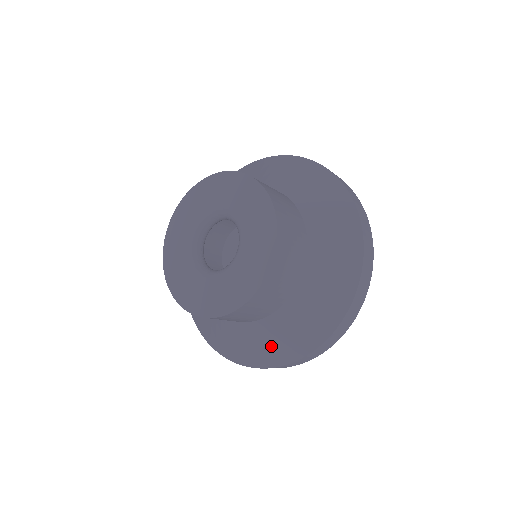
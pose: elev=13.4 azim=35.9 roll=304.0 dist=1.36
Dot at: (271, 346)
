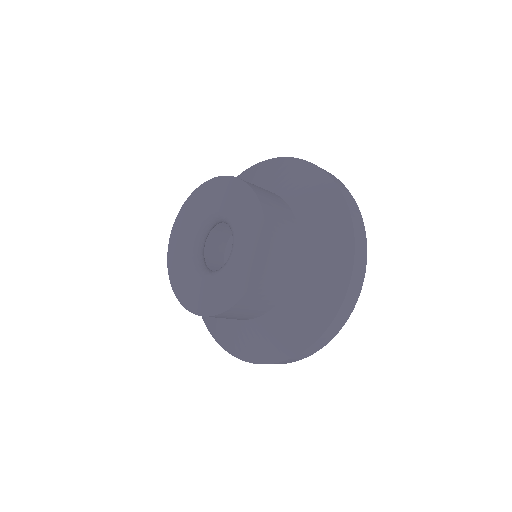
Dot at: (225, 335)
